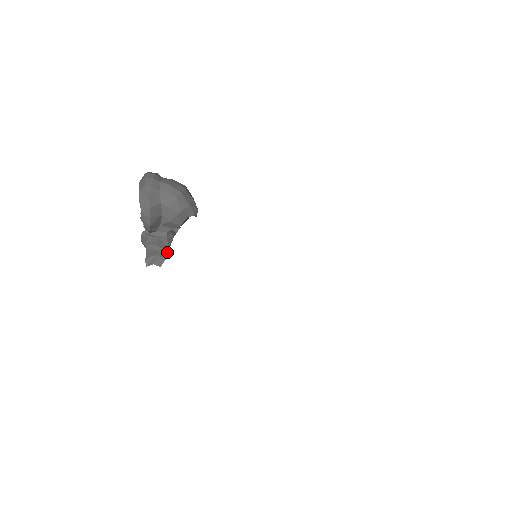
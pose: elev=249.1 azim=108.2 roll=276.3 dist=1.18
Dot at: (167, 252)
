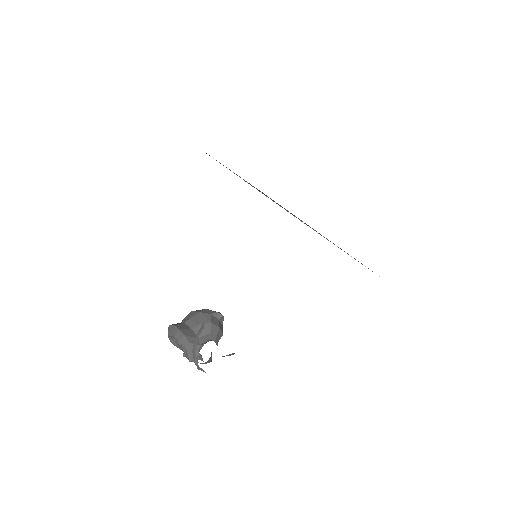
Dot at: (202, 325)
